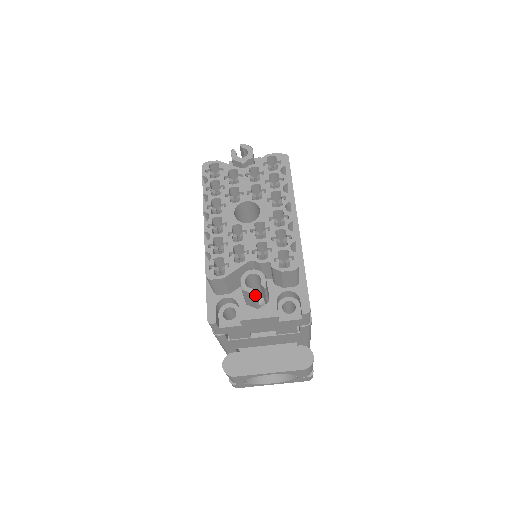
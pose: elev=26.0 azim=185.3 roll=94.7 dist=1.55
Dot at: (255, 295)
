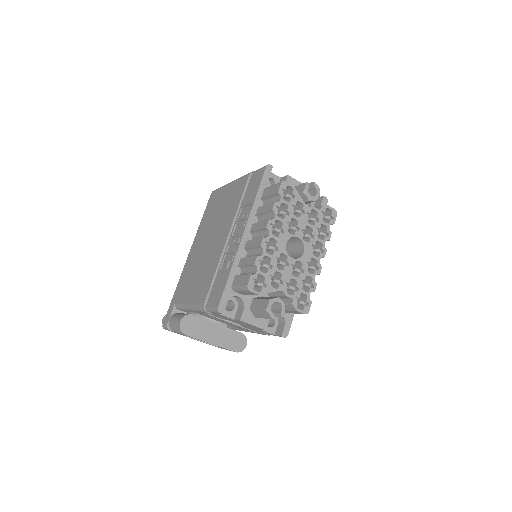
Dot at: occluded
